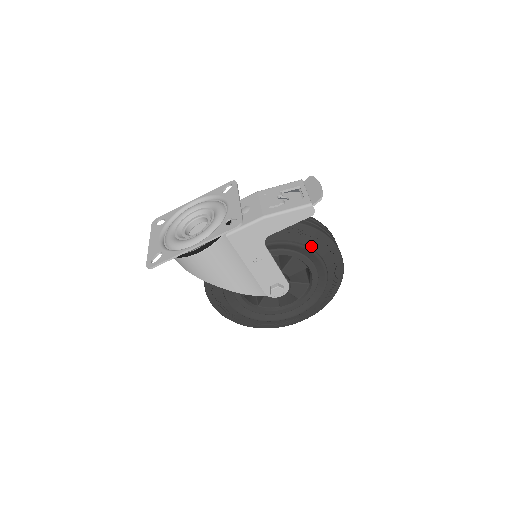
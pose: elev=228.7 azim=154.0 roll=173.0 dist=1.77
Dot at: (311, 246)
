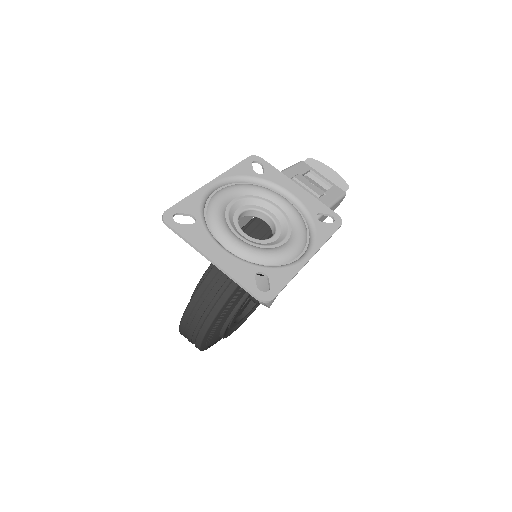
Dot at: occluded
